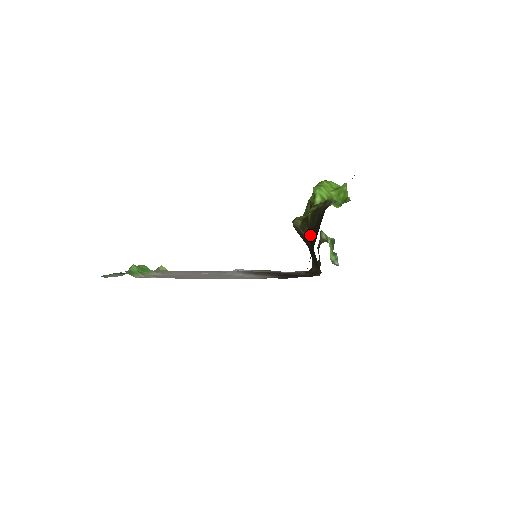
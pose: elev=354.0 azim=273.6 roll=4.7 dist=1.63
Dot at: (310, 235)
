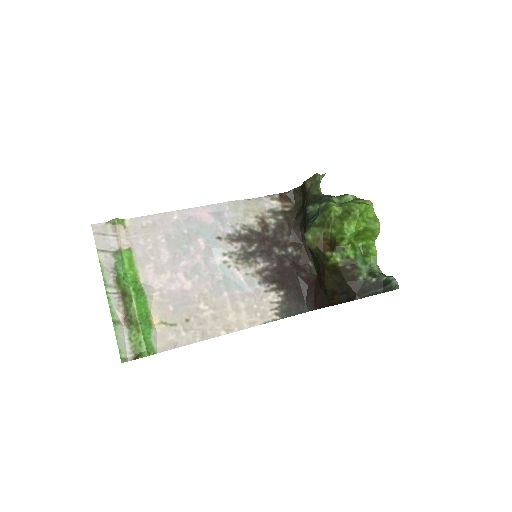
Dot at: (327, 286)
